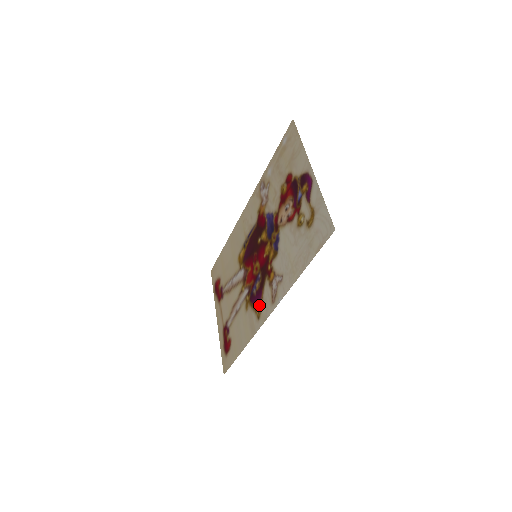
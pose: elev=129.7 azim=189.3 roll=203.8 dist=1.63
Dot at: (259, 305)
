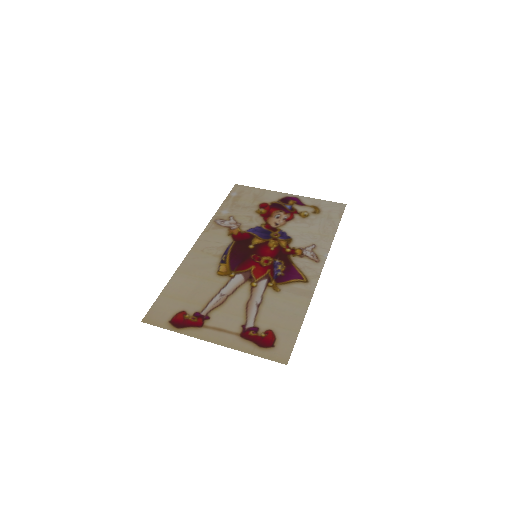
Dot at: (299, 275)
